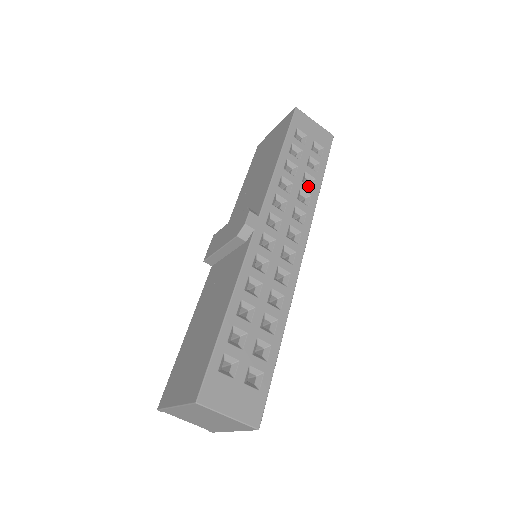
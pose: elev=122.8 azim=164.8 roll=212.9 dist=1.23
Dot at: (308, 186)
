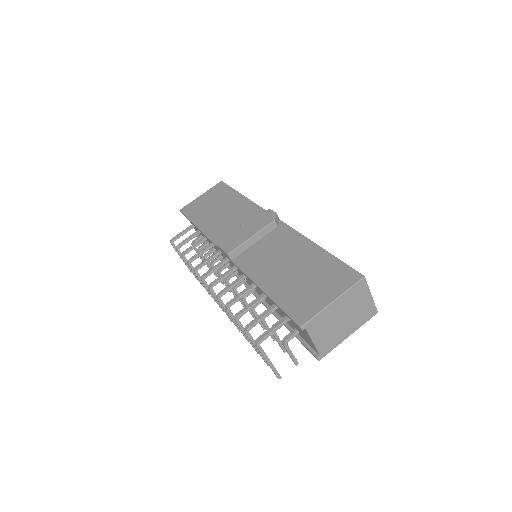
Dot at: occluded
